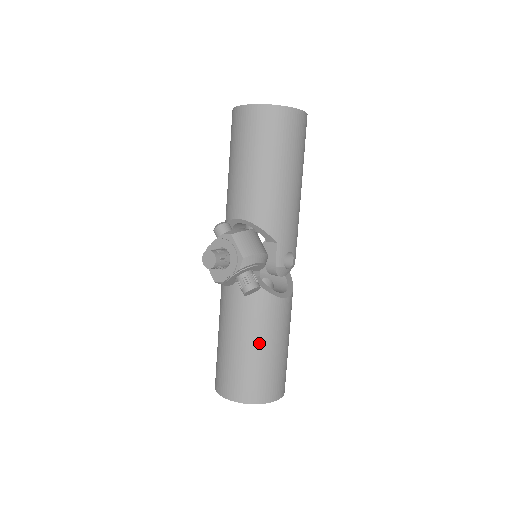
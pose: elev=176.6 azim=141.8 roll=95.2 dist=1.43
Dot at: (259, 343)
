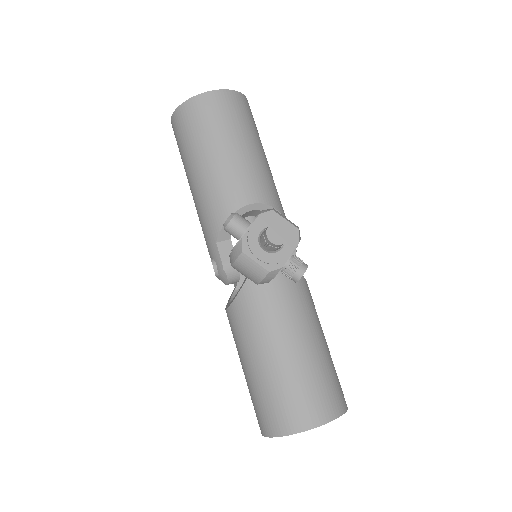
Dot at: (321, 336)
